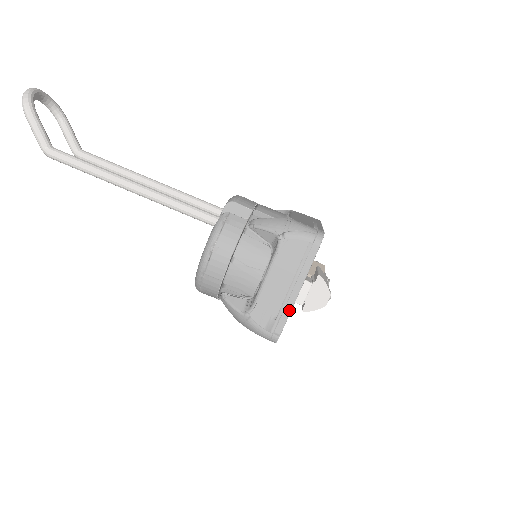
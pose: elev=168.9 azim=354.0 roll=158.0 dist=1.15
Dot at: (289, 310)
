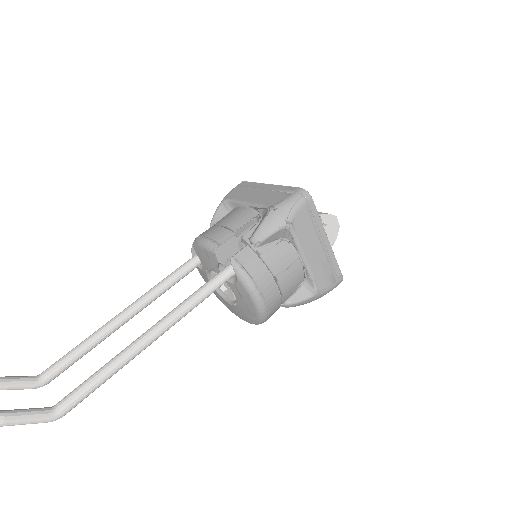
Dot at: (333, 256)
